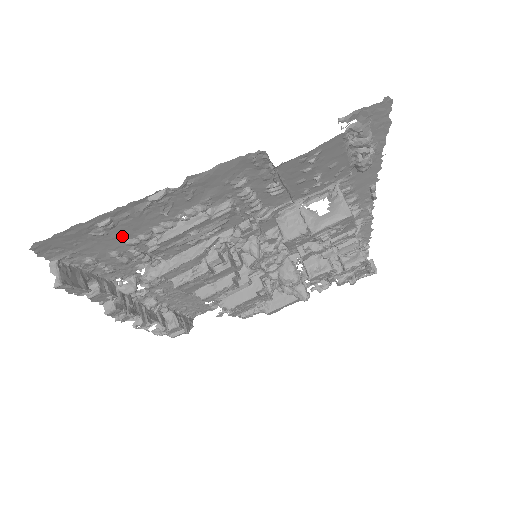
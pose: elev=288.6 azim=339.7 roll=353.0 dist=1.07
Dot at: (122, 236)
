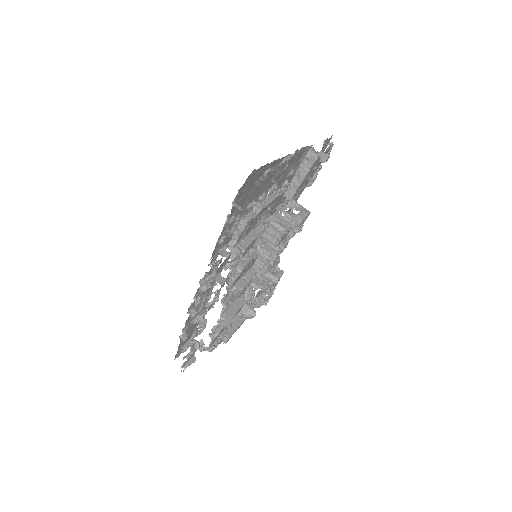
Dot at: (253, 196)
